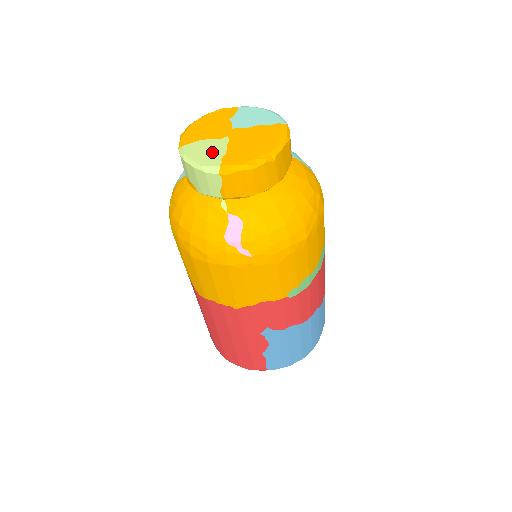
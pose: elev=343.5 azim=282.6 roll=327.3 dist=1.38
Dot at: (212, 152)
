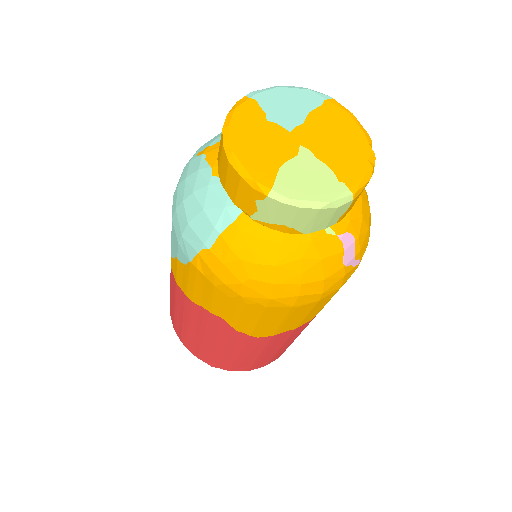
Dot at: (317, 177)
